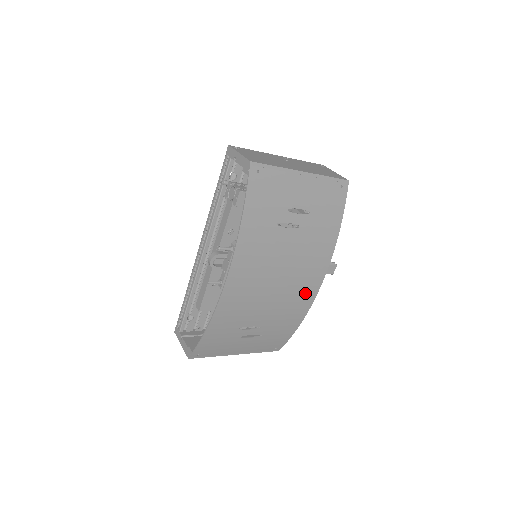
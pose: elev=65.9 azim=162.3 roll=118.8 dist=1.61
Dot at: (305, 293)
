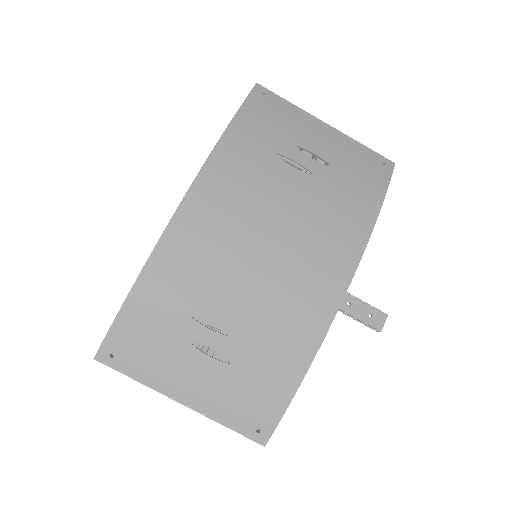
Dot at: (316, 293)
